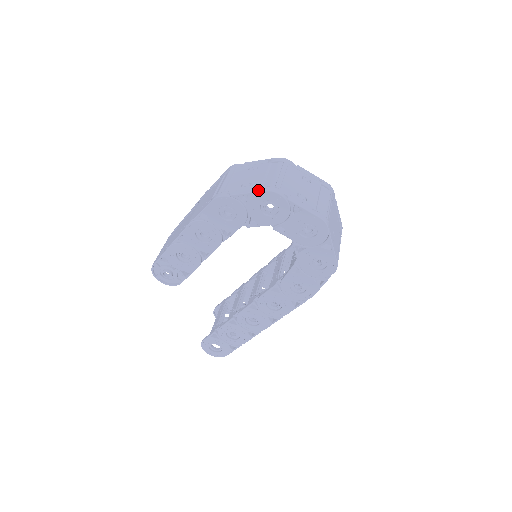
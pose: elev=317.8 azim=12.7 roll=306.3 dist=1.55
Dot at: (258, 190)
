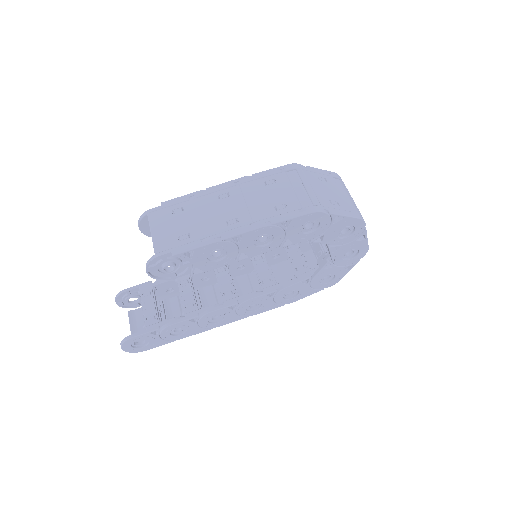
Dot at: (354, 215)
